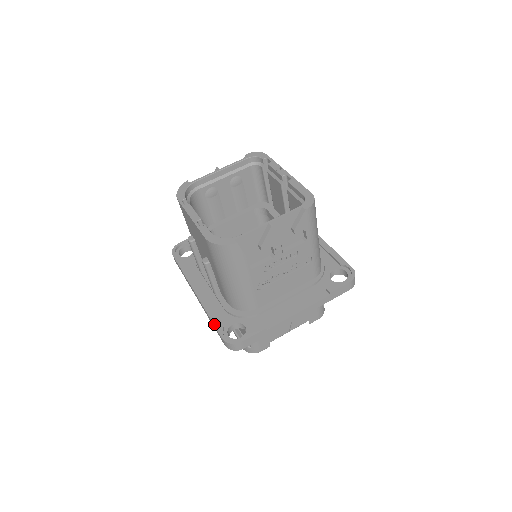
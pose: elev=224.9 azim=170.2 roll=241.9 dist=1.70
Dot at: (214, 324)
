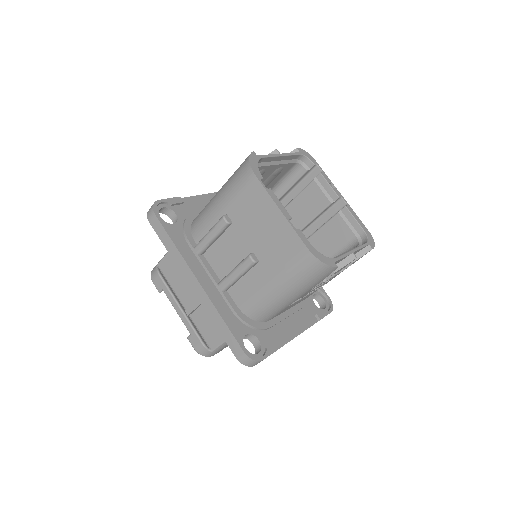
Dot at: (231, 331)
